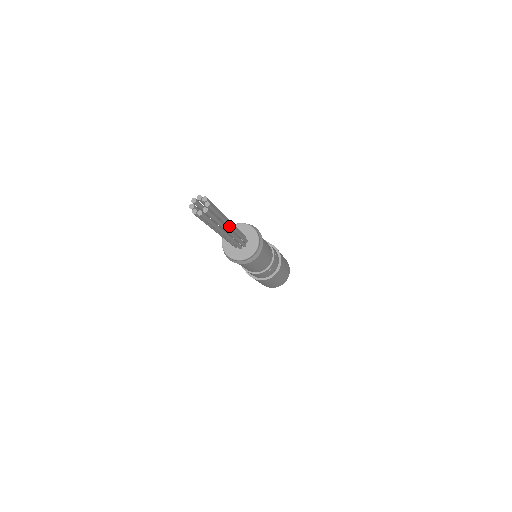
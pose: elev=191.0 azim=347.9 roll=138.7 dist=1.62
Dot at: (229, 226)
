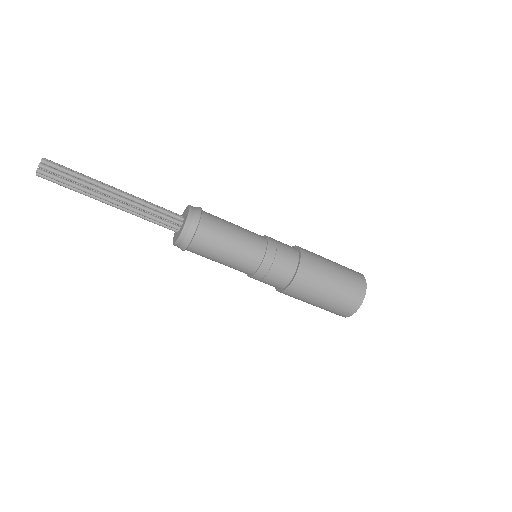
Dot at: (110, 196)
